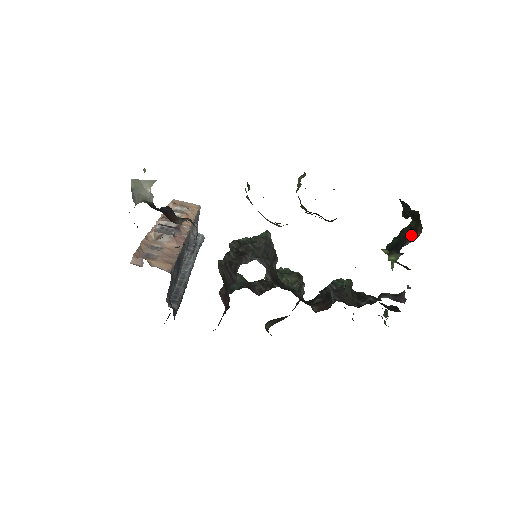
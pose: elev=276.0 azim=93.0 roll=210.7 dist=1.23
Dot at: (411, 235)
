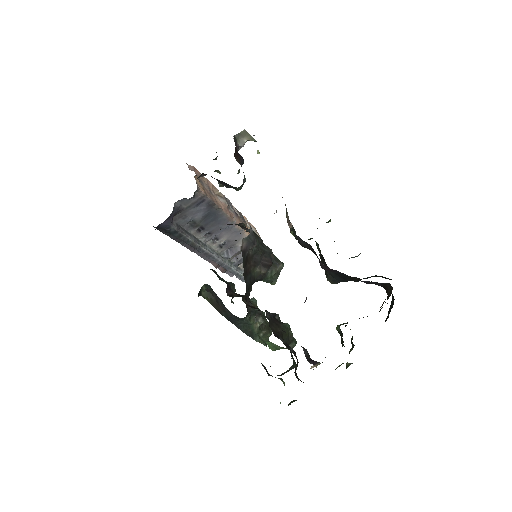
Dot at: occluded
